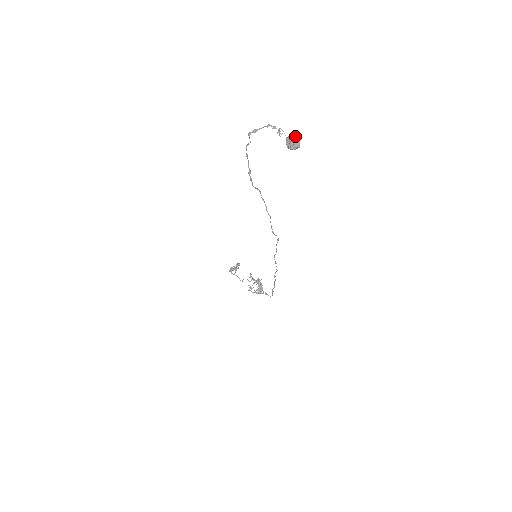
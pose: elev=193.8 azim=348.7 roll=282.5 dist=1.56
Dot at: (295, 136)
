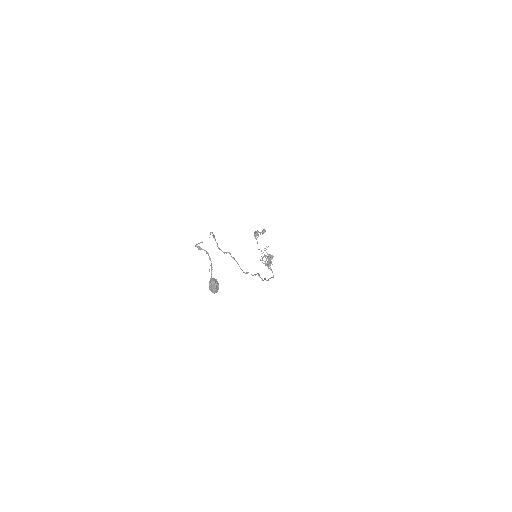
Dot at: (213, 286)
